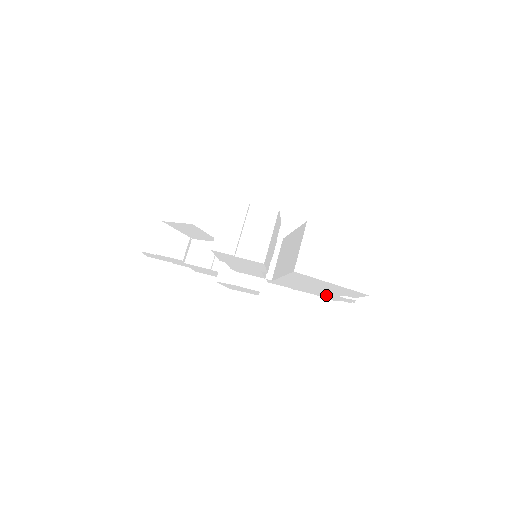
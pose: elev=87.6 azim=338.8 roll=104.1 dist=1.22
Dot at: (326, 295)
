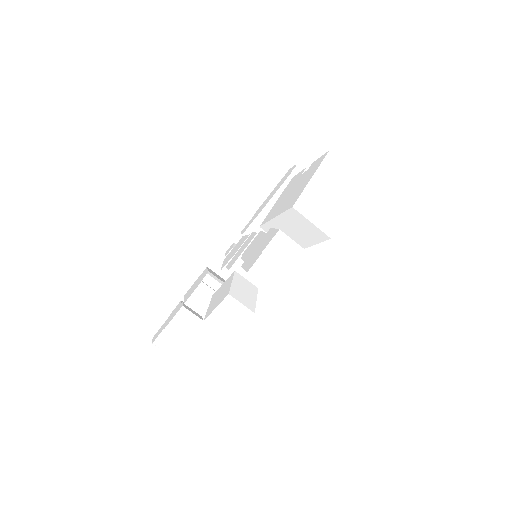
Dot at: occluded
